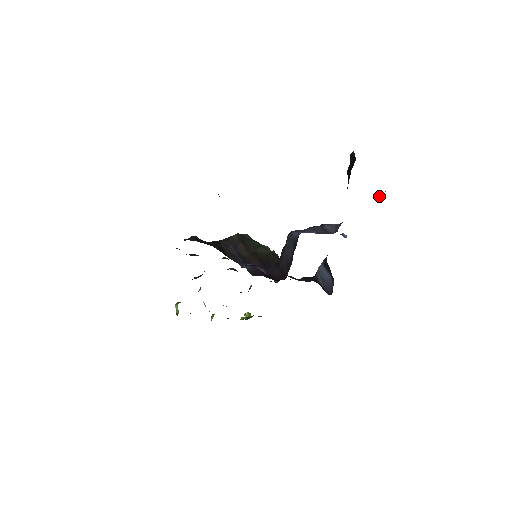
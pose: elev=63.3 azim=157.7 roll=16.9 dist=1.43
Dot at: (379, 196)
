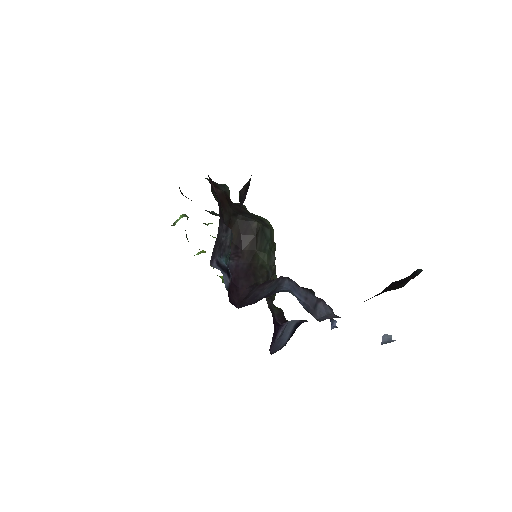
Dot at: (388, 336)
